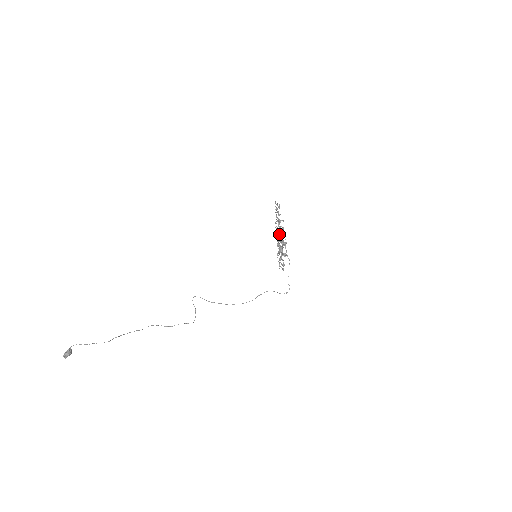
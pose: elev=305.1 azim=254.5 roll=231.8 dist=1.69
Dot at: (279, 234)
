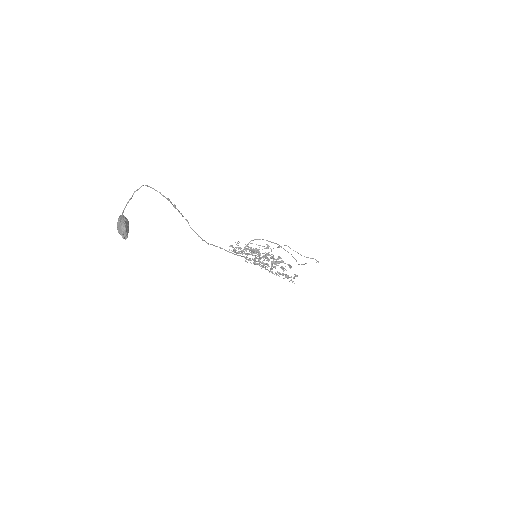
Dot at: (255, 248)
